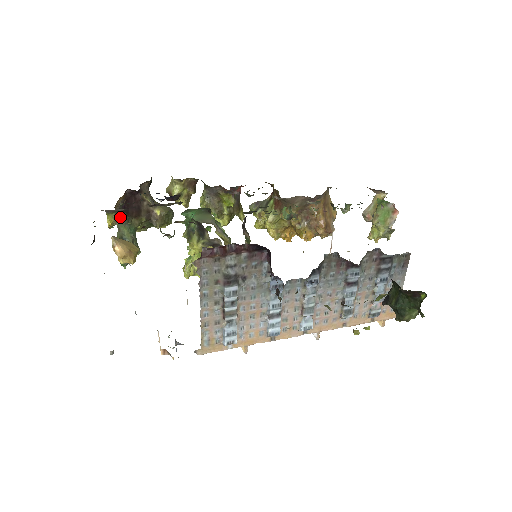
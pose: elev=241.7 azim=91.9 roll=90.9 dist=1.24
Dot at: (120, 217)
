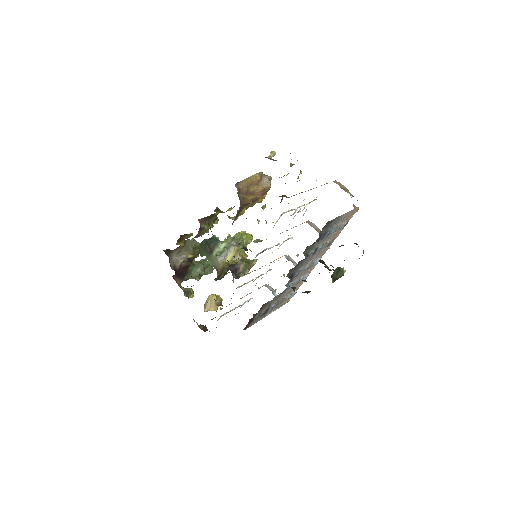
Dot at: (190, 290)
